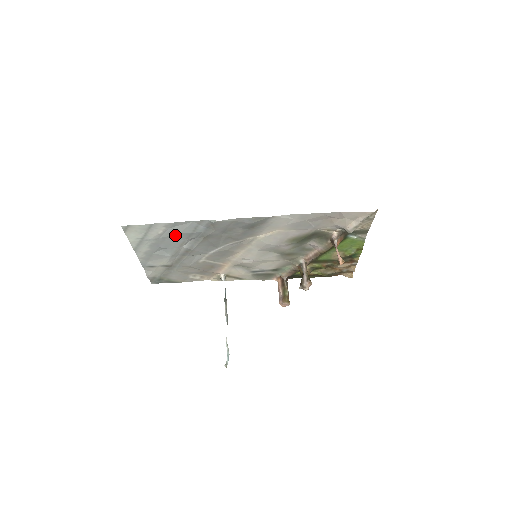
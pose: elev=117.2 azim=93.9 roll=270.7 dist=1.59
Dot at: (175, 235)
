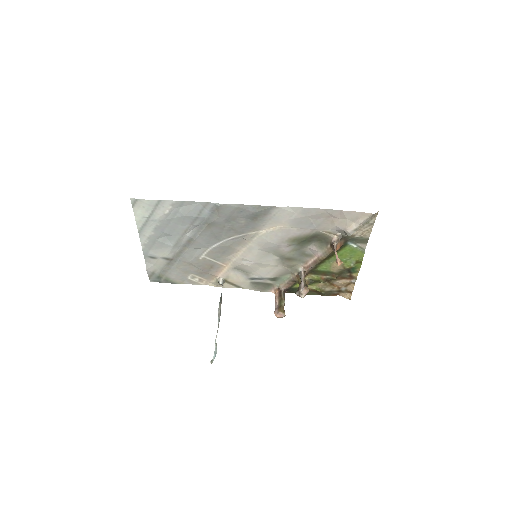
Dot at: (180, 217)
